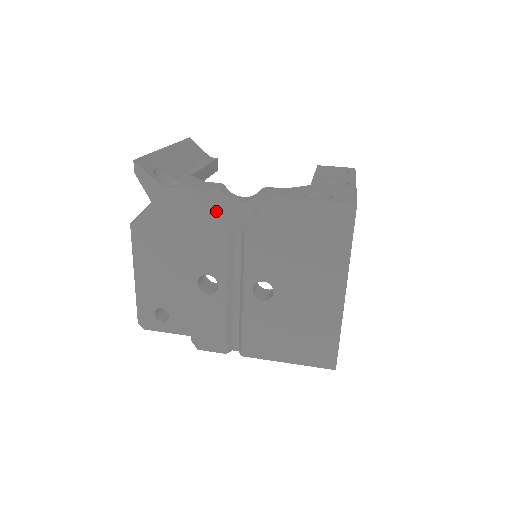
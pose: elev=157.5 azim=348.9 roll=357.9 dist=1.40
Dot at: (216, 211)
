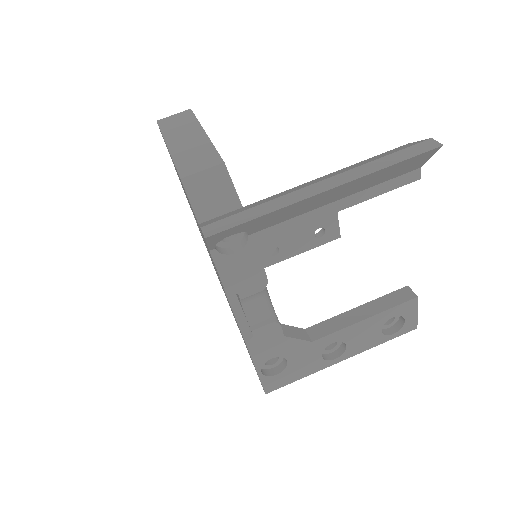
Dot at: occluded
